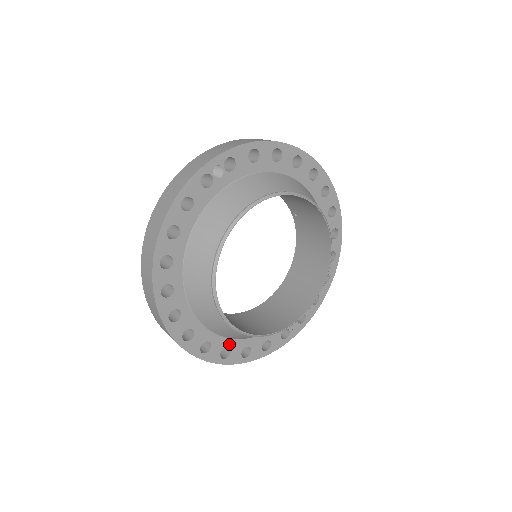
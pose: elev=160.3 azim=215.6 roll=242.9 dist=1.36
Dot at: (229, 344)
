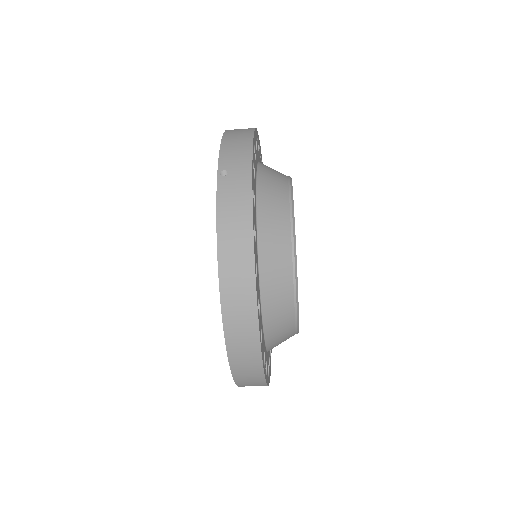
Dot at: (257, 270)
